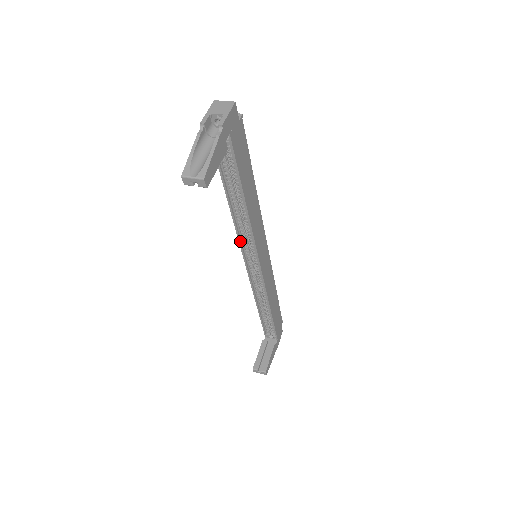
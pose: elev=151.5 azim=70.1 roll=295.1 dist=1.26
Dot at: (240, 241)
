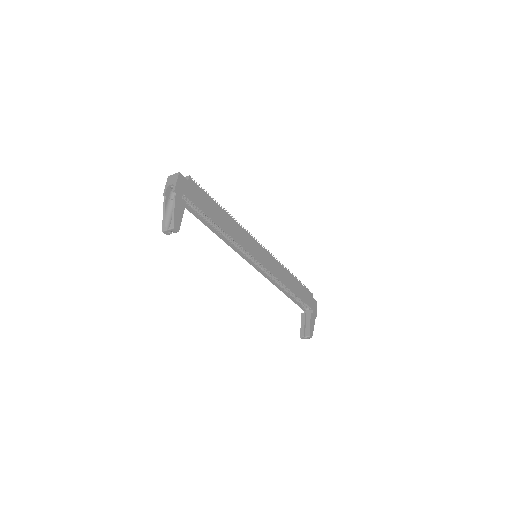
Dot at: (236, 251)
